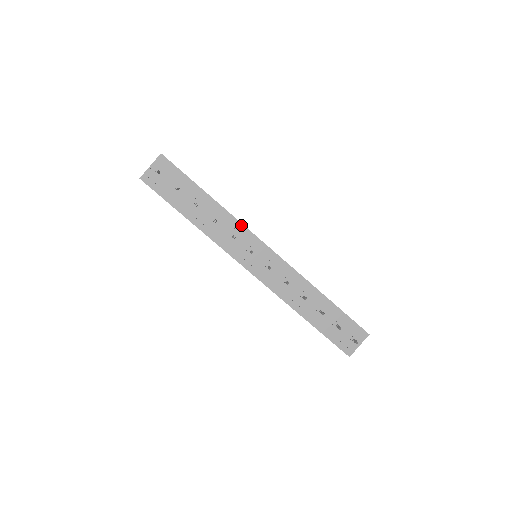
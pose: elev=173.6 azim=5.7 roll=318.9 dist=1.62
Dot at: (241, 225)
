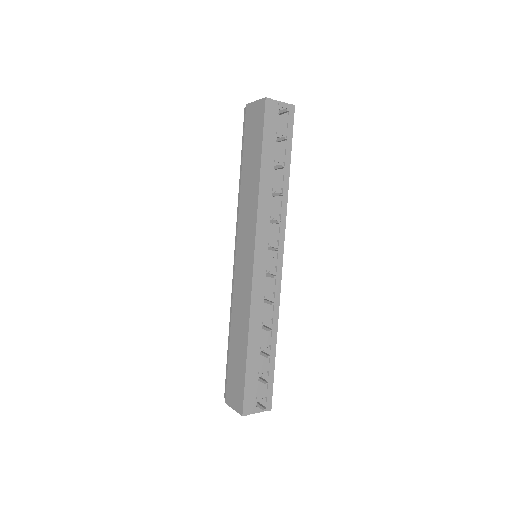
Dot at: (285, 220)
